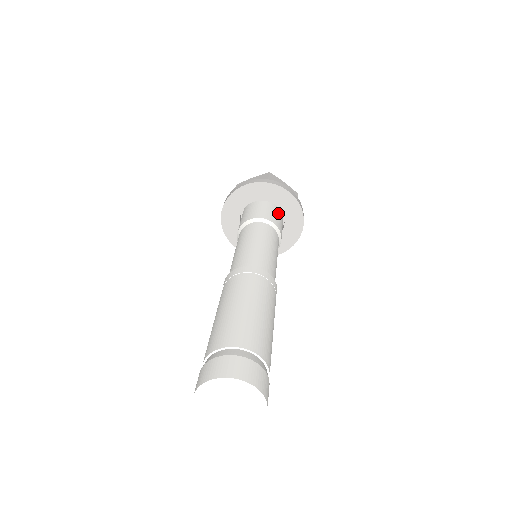
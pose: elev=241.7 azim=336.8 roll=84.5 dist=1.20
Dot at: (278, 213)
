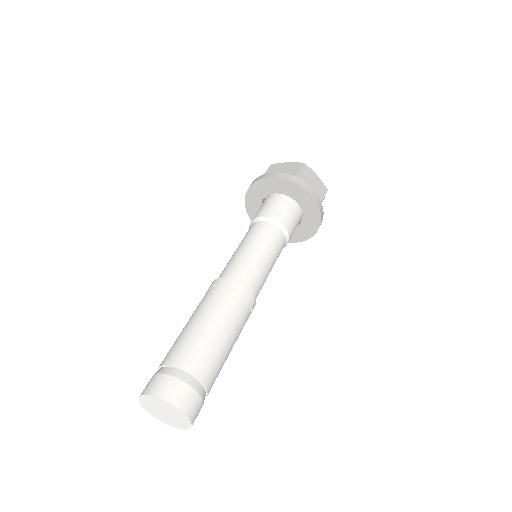
Dot at: (279, 200)
